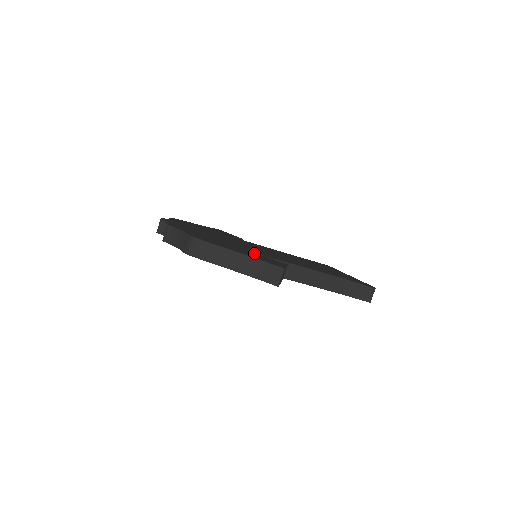
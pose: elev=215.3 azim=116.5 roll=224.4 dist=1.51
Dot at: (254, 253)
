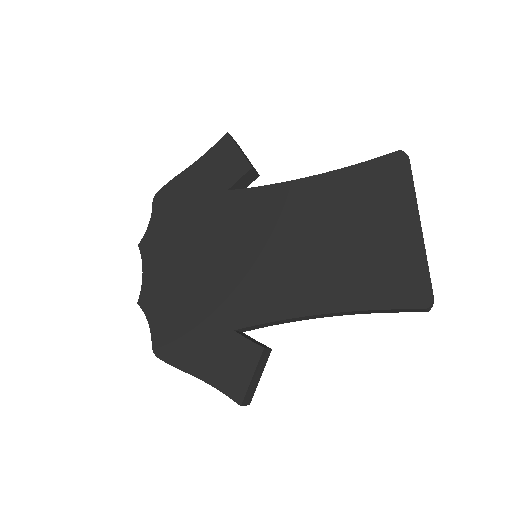
Dot at: (224, 335)
